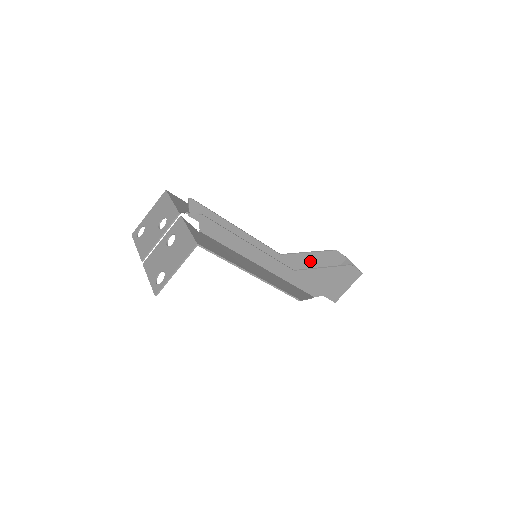
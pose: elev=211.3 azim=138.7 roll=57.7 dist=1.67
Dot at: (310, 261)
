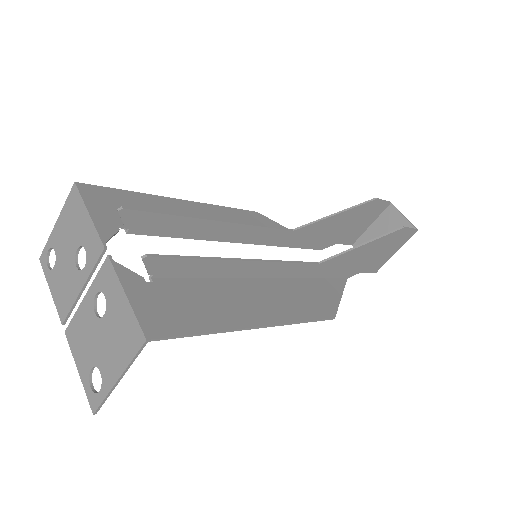
Dot at: (337, 223)
